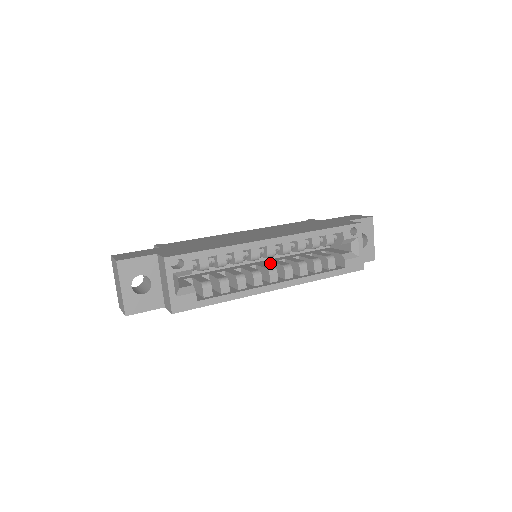
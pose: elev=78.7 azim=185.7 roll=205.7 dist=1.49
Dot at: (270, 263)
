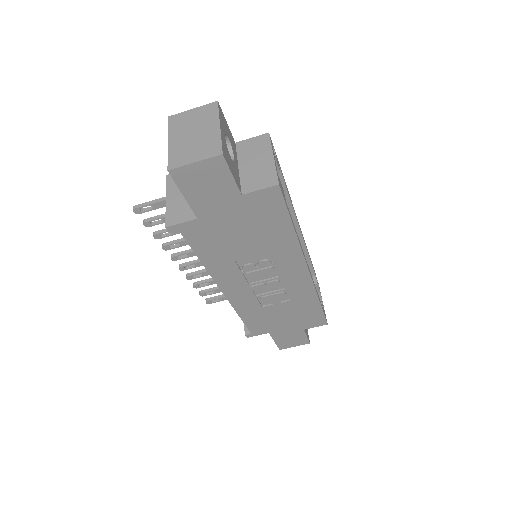
Dot at: occluded
